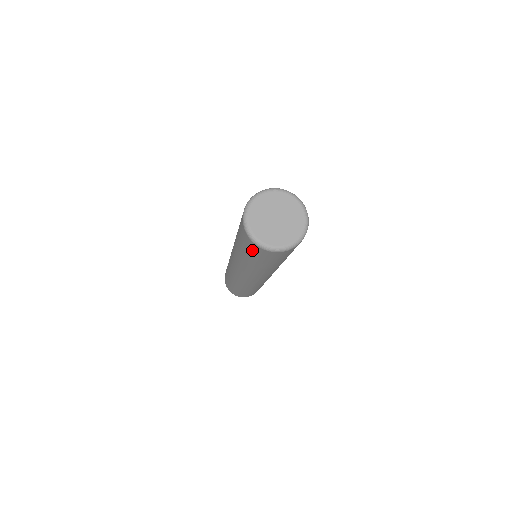
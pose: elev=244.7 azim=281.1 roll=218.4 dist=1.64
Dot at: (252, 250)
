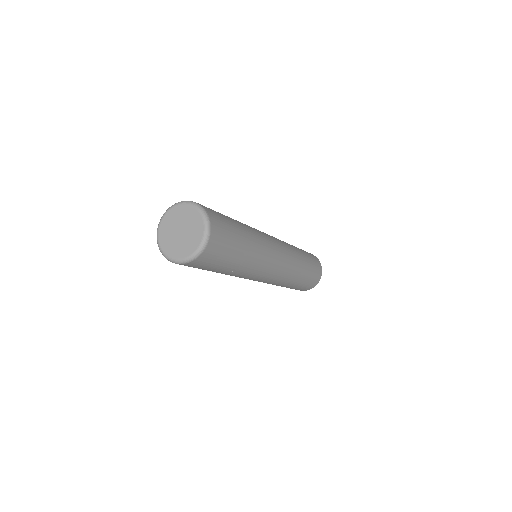
Dot at: (196, 267)
